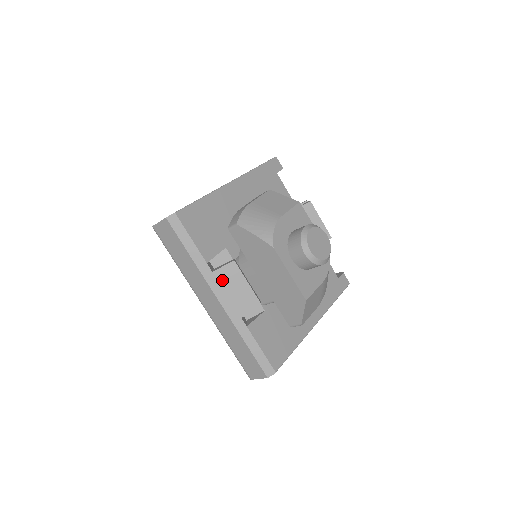
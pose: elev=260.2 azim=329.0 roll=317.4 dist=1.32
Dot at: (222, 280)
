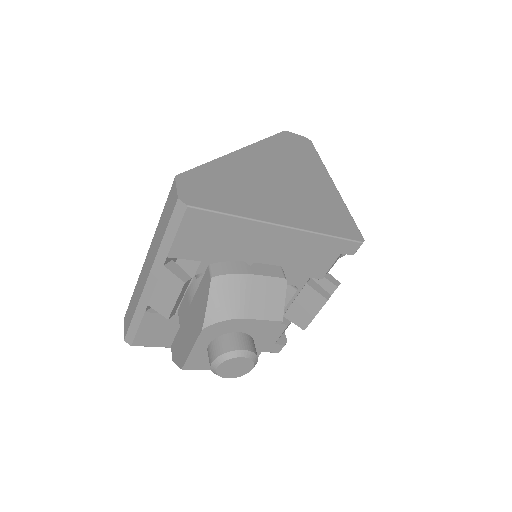
Dot at: (163, 277)
